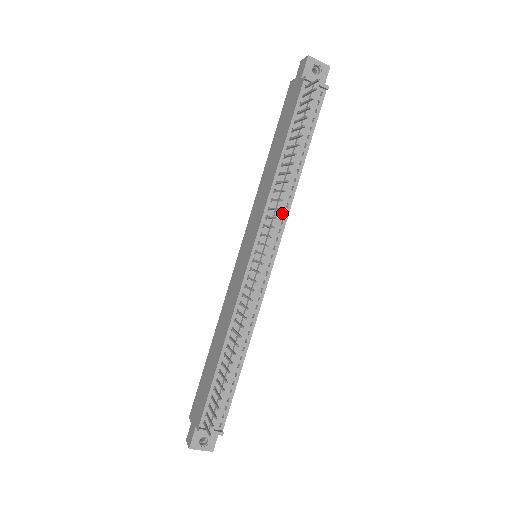
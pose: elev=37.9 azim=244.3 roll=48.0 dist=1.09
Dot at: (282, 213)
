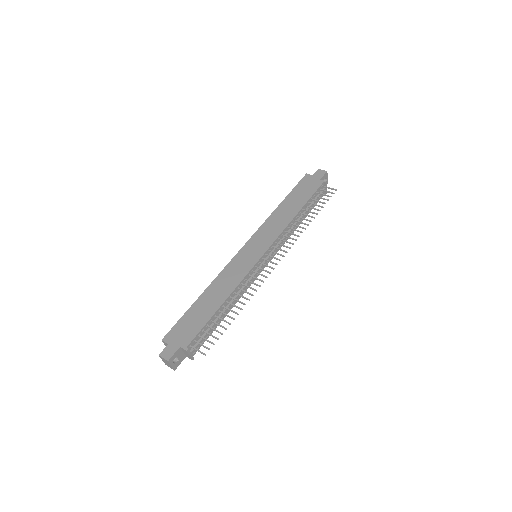
Dot at: (283, 241)
